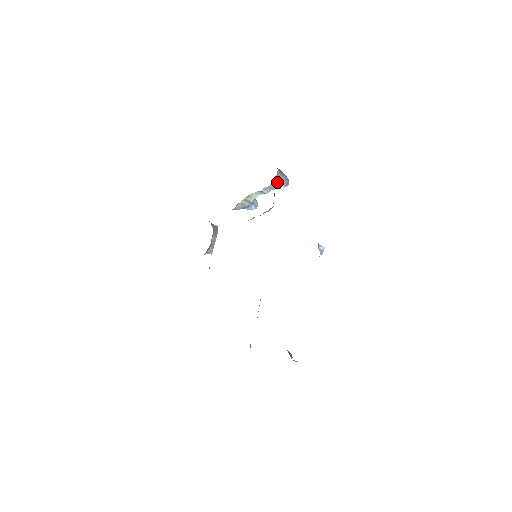
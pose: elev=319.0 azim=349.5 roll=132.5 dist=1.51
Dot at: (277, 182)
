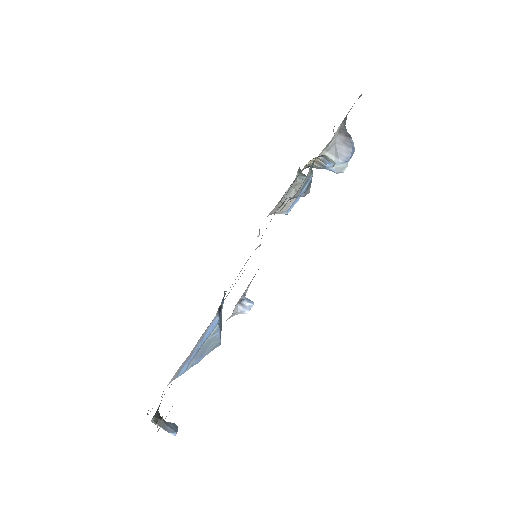
Dot at: (330, 154)
